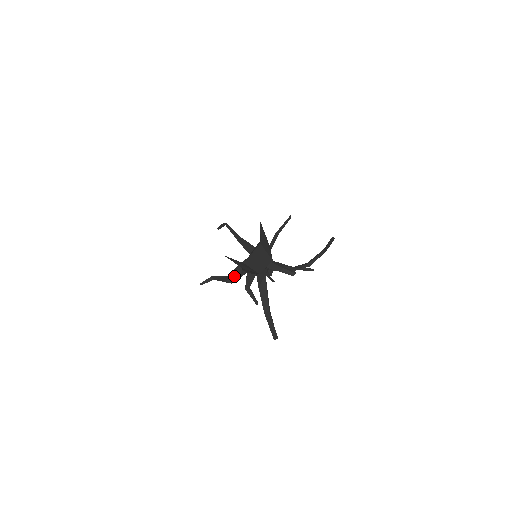
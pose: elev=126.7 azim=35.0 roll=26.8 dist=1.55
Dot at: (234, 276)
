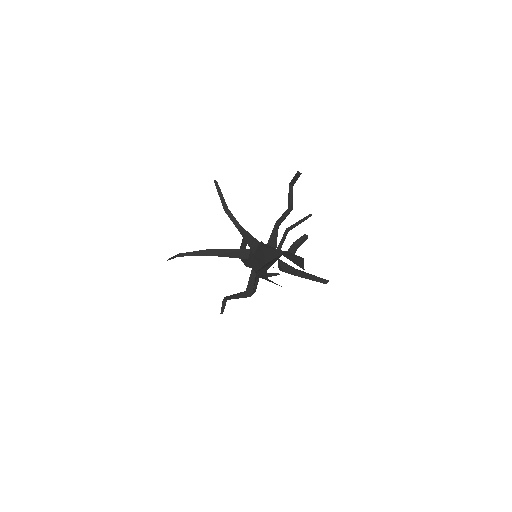
Dot at: (255, 287)
